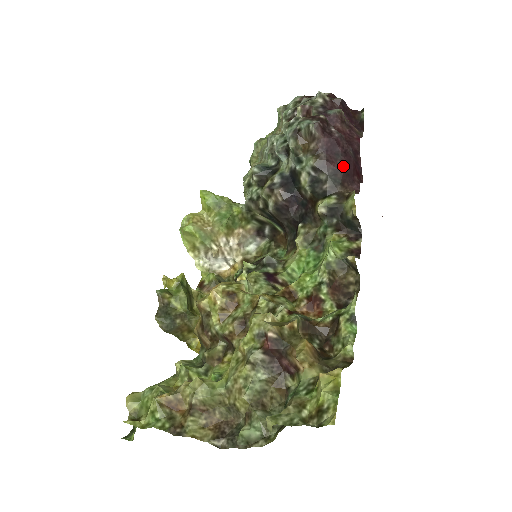
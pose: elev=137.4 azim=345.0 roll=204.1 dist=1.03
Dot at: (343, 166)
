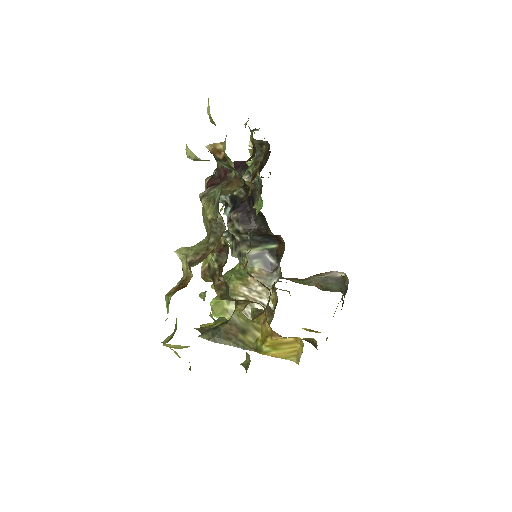
Dot at: (246, 164)
